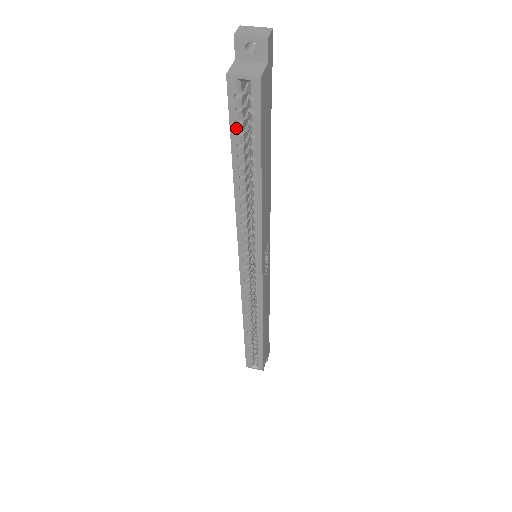
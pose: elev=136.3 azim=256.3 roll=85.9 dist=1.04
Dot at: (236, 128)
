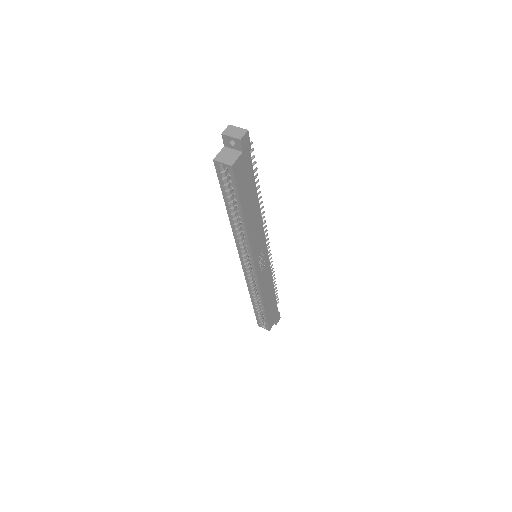
Dot at: (224, 187)
